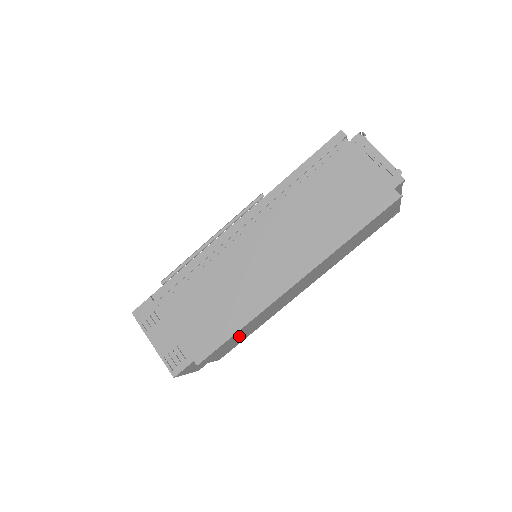
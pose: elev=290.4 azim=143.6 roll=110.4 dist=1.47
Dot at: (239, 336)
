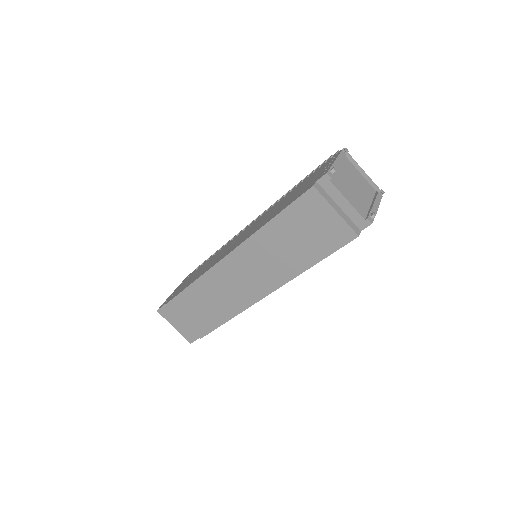
Dot at: (201, 304)
